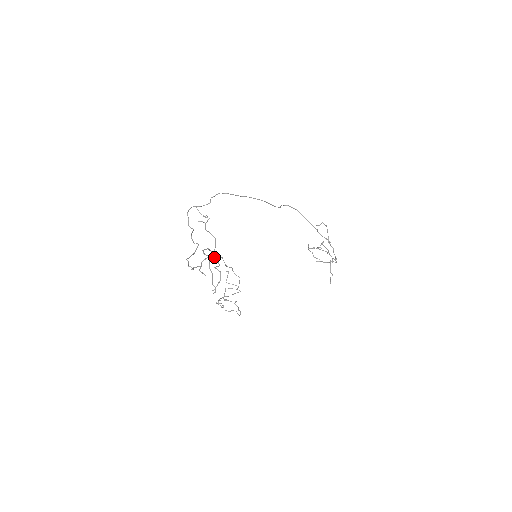
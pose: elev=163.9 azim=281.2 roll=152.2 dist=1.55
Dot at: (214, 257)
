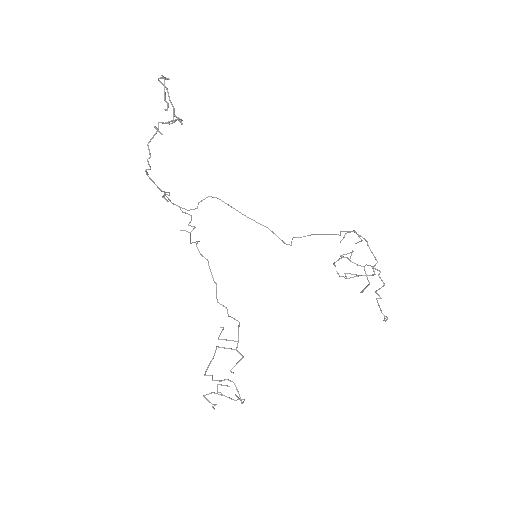
Dot at: occluded
